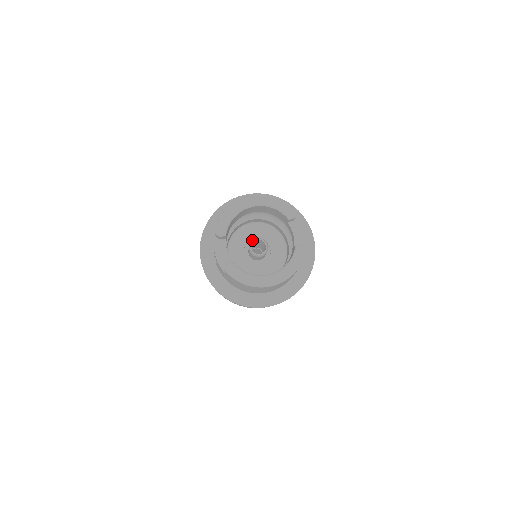
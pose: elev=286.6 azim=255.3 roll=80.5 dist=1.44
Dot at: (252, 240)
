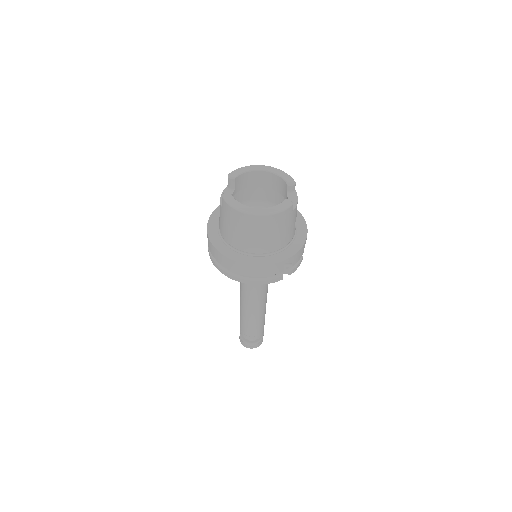
Dot at: occluded
